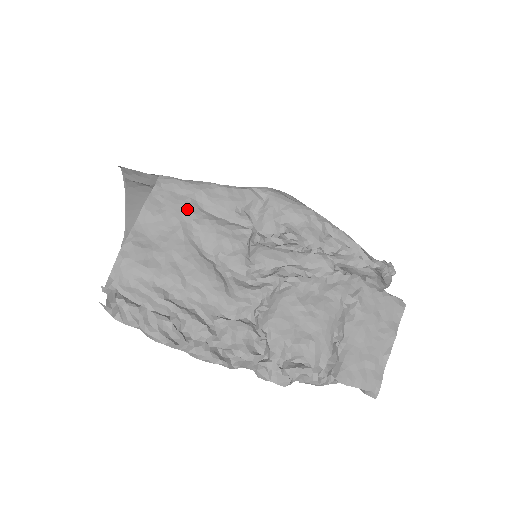
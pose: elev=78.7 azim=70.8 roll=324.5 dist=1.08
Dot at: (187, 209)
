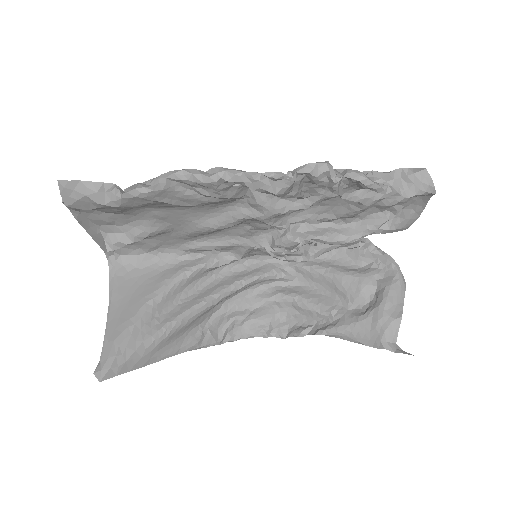
Dot at: (179, 240)
